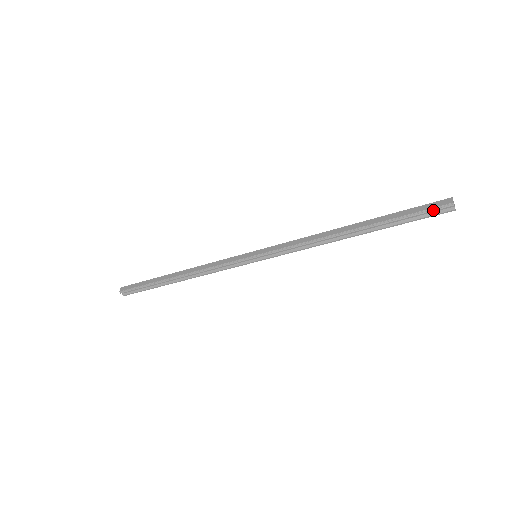
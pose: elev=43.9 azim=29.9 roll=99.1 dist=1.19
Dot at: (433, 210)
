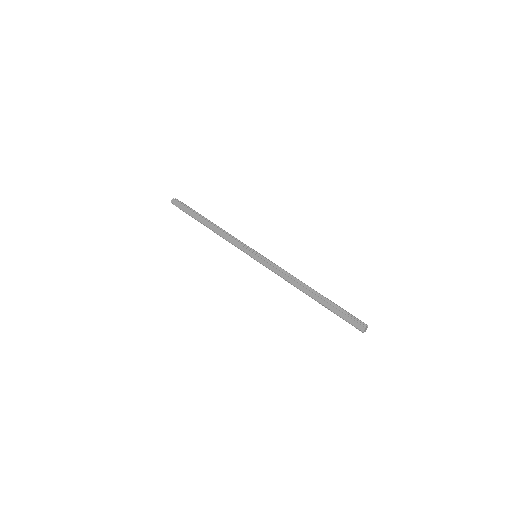
Dot at: occluded
